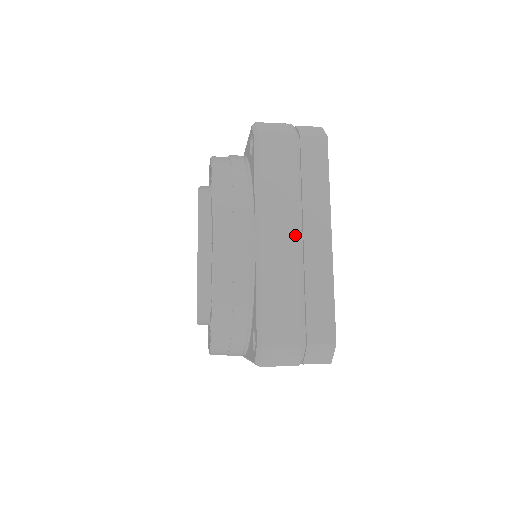
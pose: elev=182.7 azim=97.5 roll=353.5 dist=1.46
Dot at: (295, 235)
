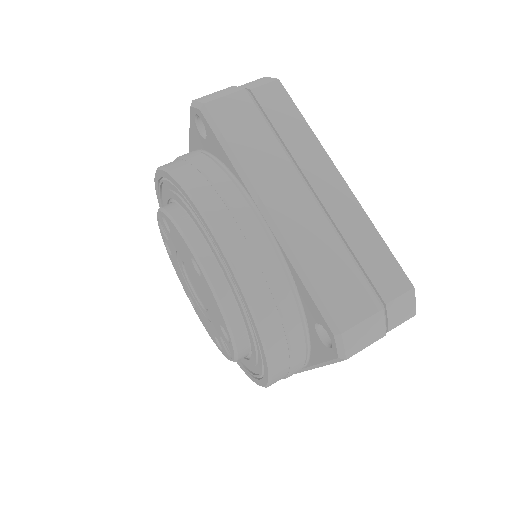
Dot at: occluded
